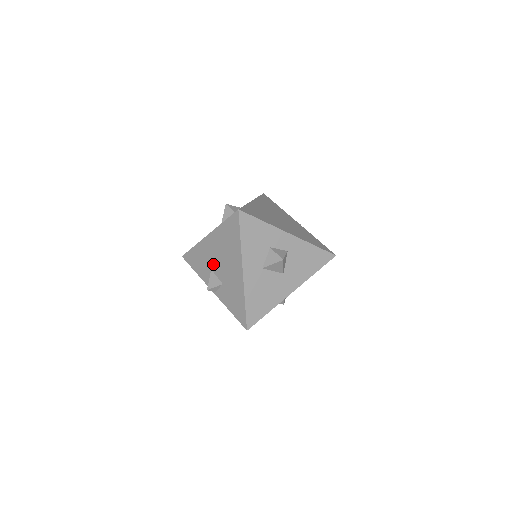
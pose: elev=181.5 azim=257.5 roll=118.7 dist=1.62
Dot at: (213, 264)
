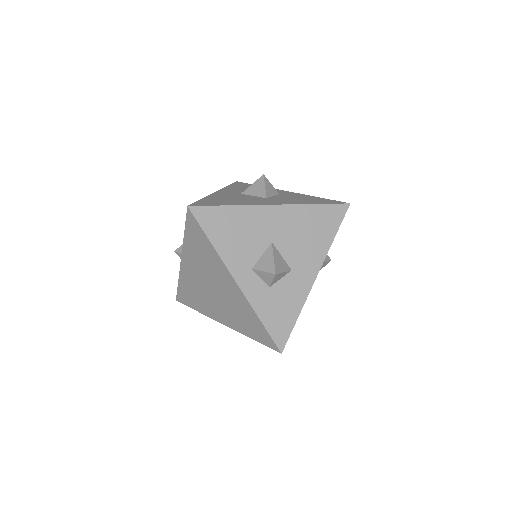
Dot at: occluded
